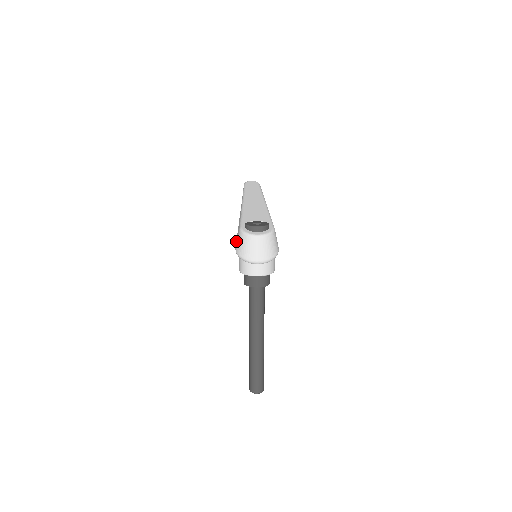
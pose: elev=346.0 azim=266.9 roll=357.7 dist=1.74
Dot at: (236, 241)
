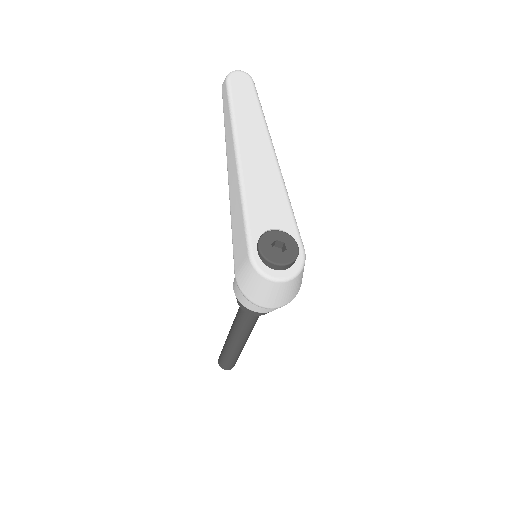
Dot at: (235, 260)
